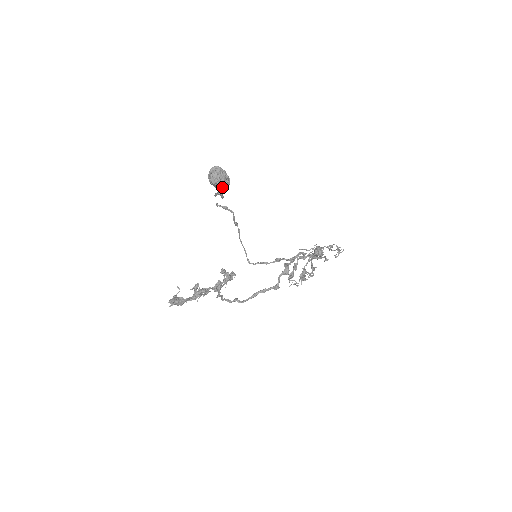
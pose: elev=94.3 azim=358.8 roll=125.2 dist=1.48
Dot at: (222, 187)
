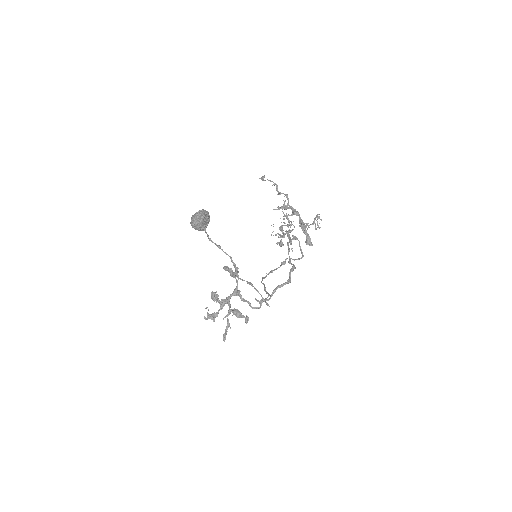
Dot at: (207, 225)
